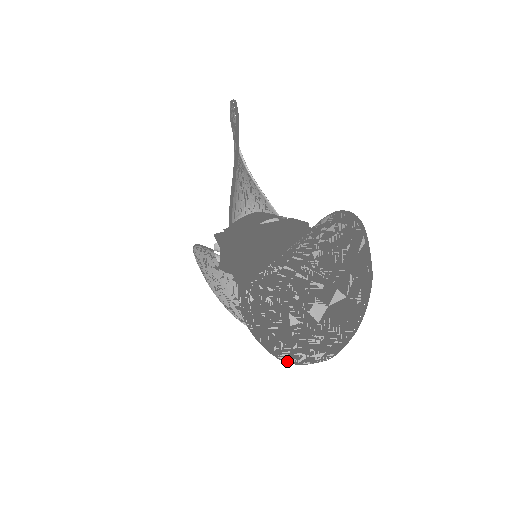
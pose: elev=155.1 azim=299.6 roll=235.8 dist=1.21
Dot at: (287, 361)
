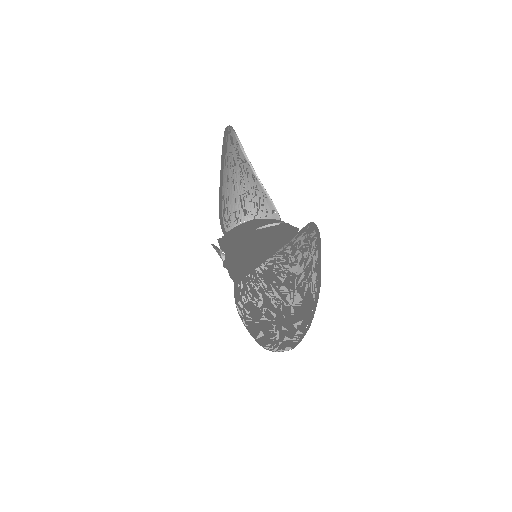
Dot at: (266, 348)
